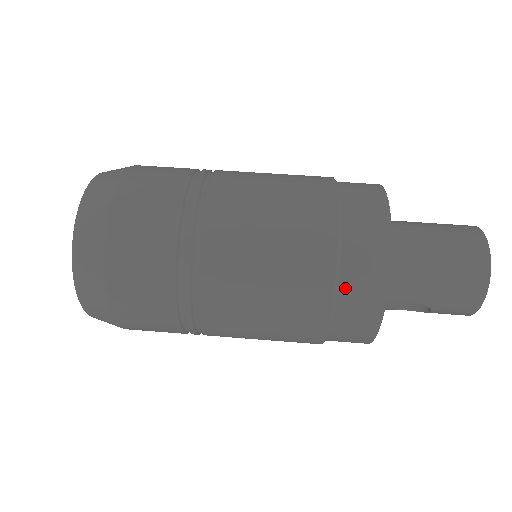
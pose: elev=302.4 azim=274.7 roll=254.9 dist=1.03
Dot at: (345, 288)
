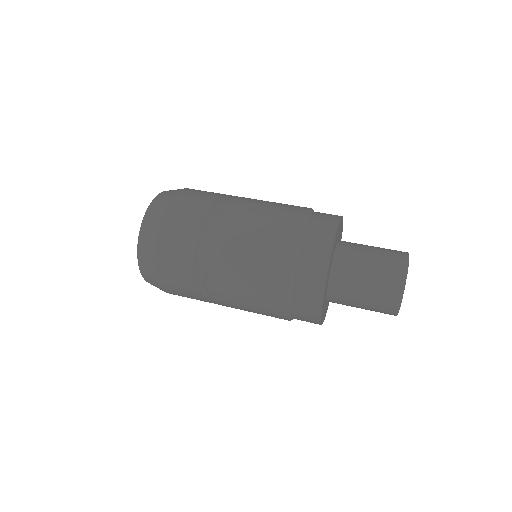
Dot at: (295, 310)
